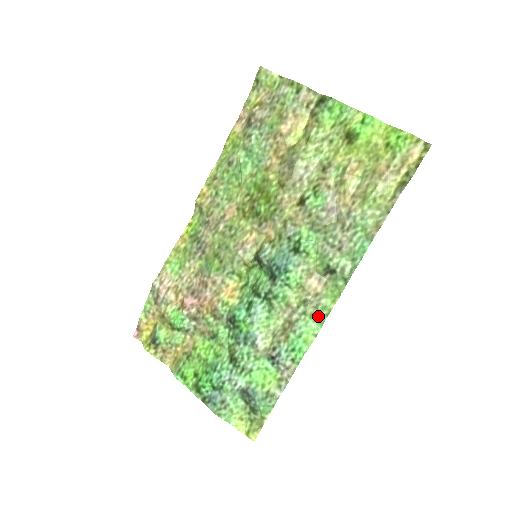
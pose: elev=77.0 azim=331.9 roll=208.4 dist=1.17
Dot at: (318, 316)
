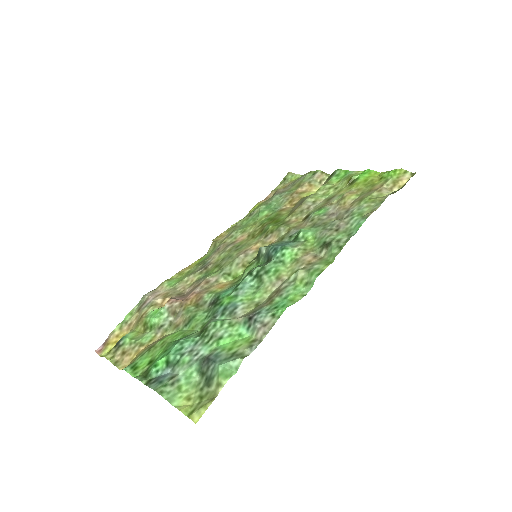
Dot at: (309, 279)
